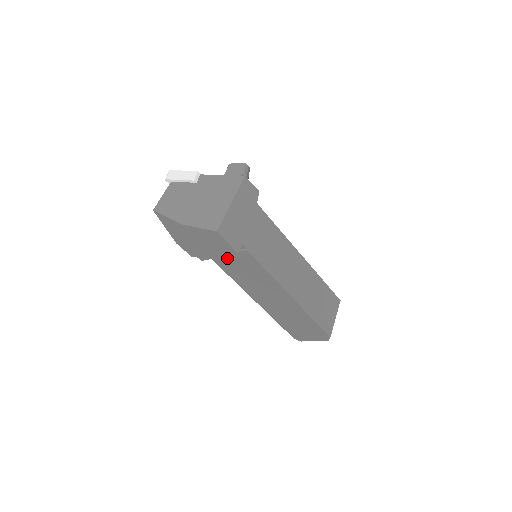
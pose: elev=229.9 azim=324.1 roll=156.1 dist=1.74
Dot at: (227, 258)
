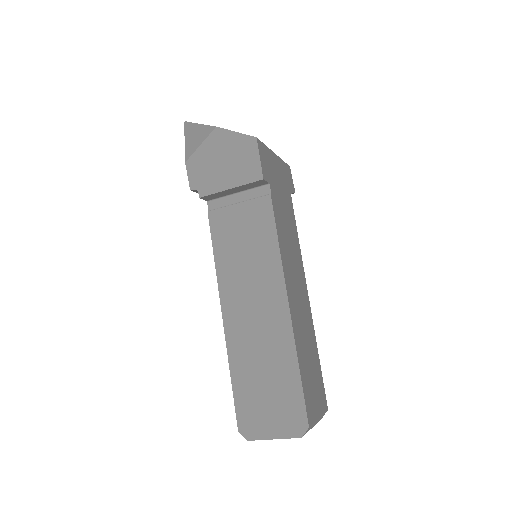
Dot at: (232, 211)
